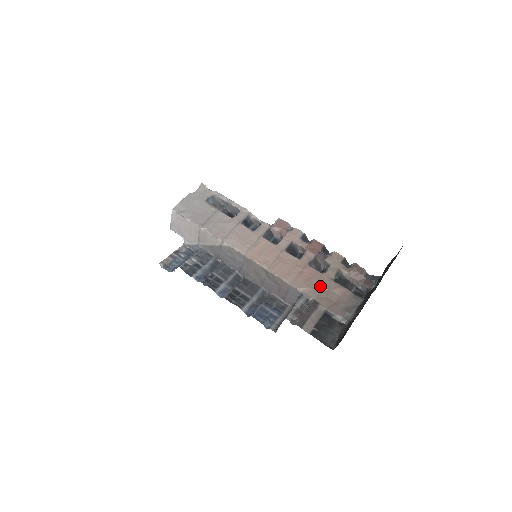
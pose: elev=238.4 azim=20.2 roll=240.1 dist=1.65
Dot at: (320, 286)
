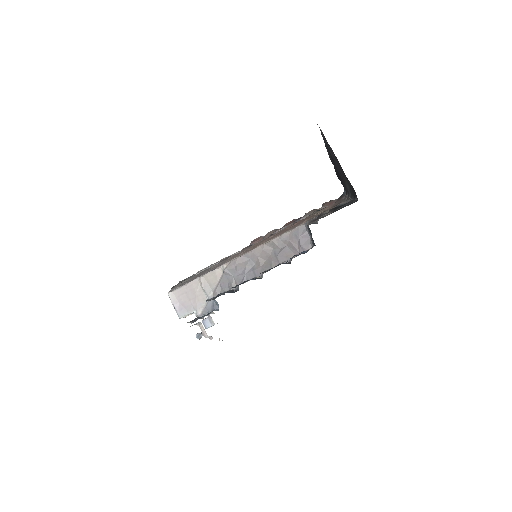
Dot at: occluded
